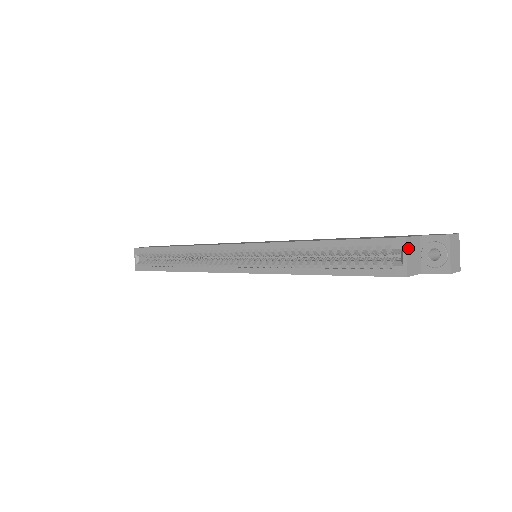
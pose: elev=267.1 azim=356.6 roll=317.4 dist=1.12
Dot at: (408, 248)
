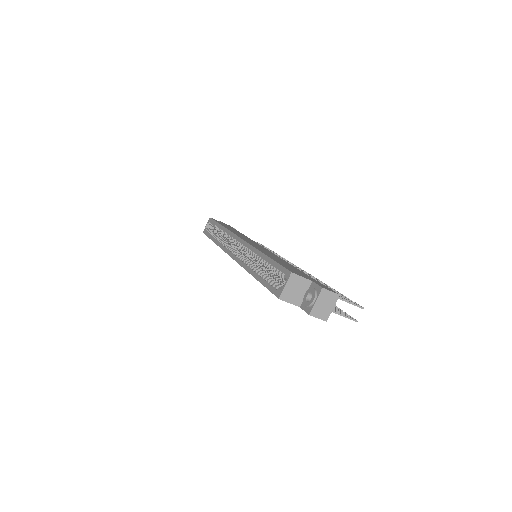
Dot at: (291, 281)
